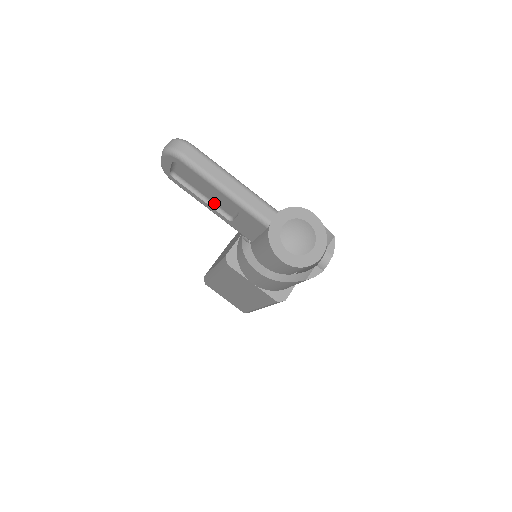
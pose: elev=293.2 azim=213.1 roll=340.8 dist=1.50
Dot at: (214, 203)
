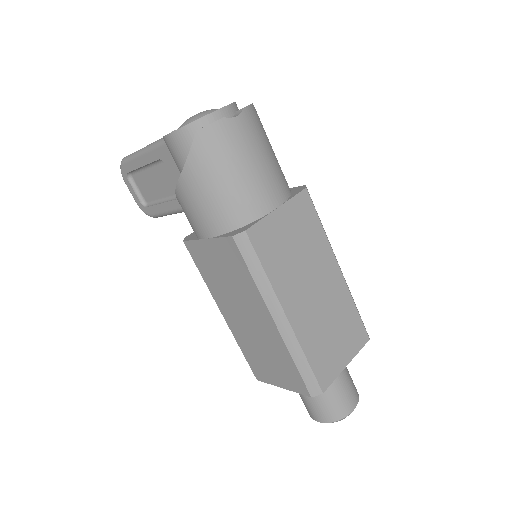
Dot at: (170, 196)
